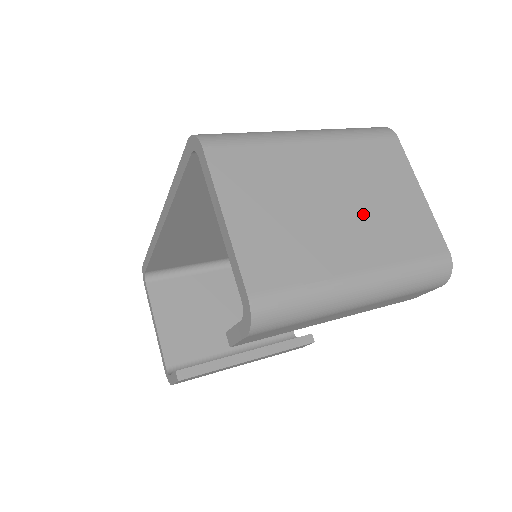
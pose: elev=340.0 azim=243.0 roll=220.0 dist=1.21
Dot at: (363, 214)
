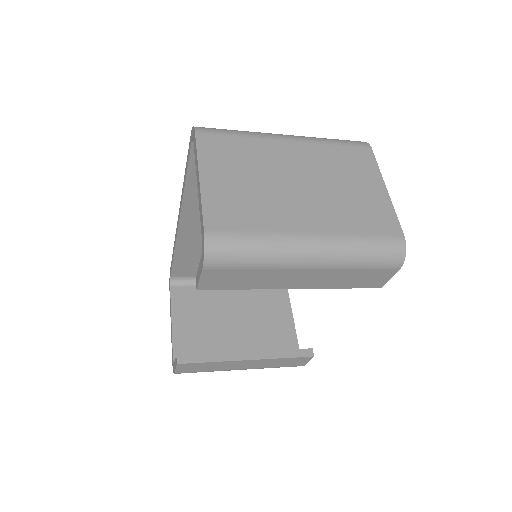
Dot at: (323, 195)
